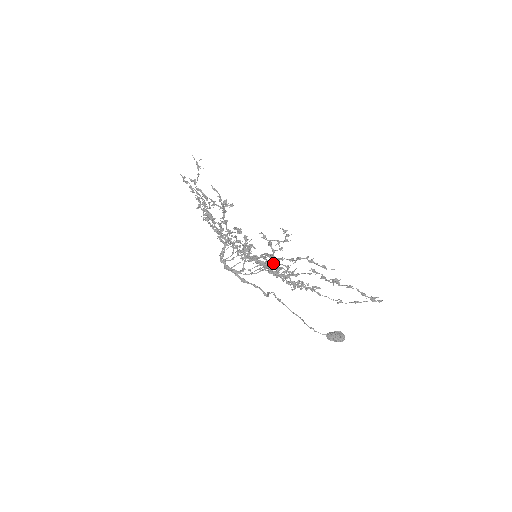
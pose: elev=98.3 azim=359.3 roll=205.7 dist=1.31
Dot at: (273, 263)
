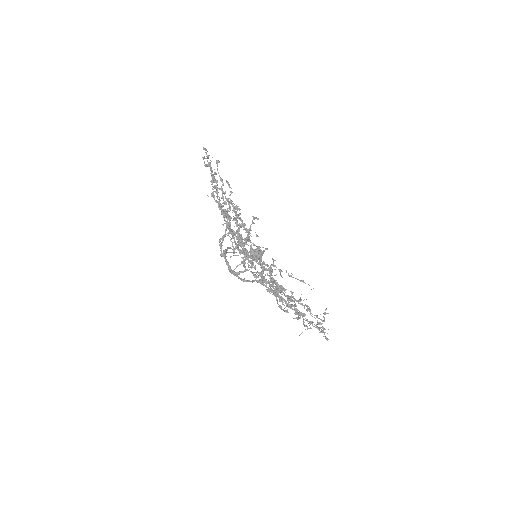
Dot at: occluded
